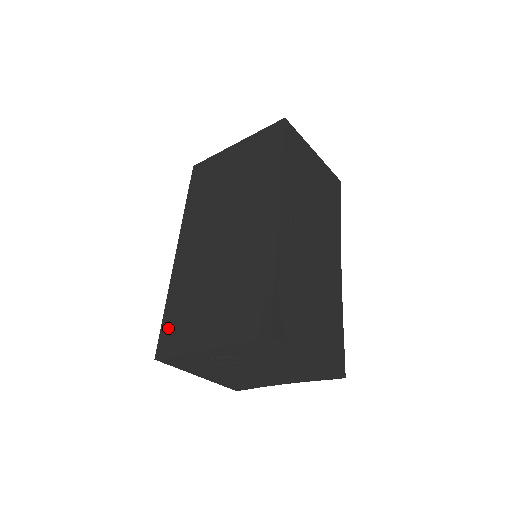
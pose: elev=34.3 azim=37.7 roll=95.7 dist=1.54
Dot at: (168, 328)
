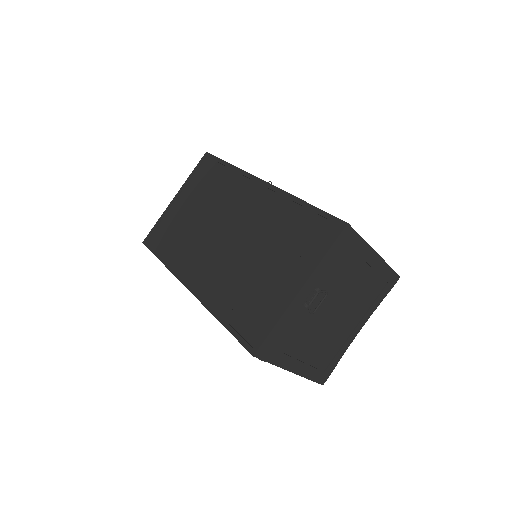
Dot at: (241, 327)
